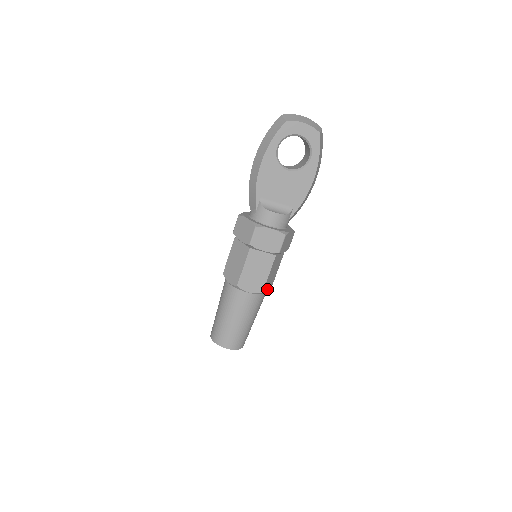
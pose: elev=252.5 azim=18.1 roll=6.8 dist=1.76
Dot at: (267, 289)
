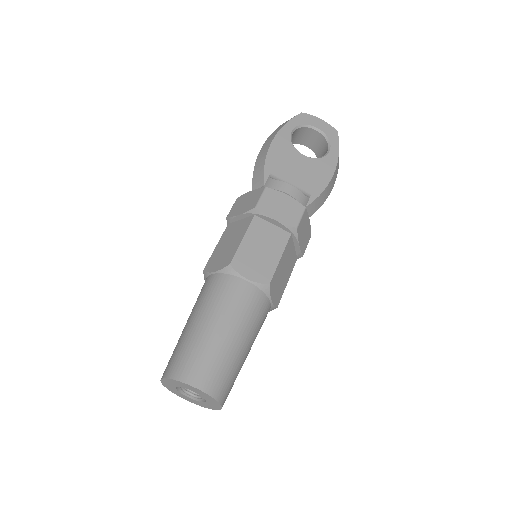
Dot at: (273, 296)
